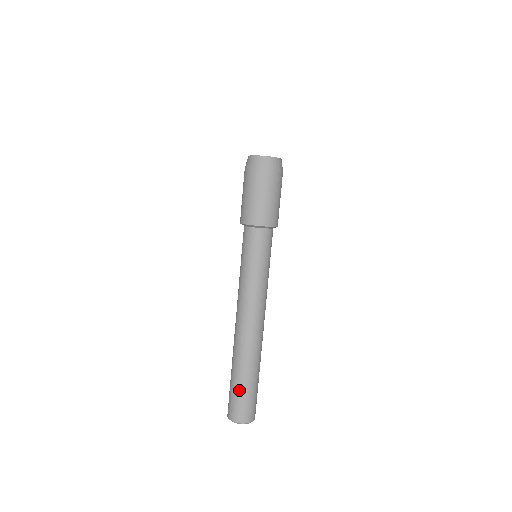
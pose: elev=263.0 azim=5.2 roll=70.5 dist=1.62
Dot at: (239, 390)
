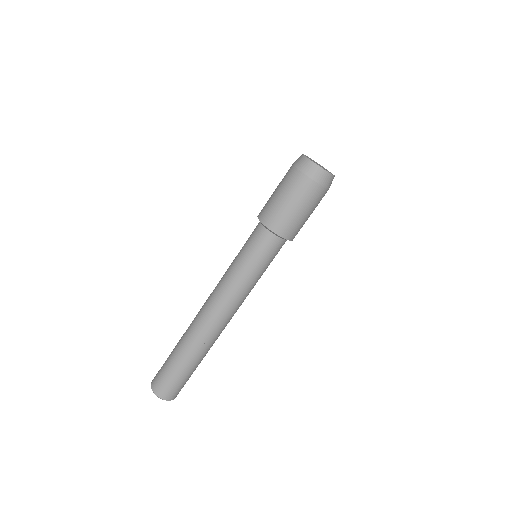
Dot at: (168, 362)
